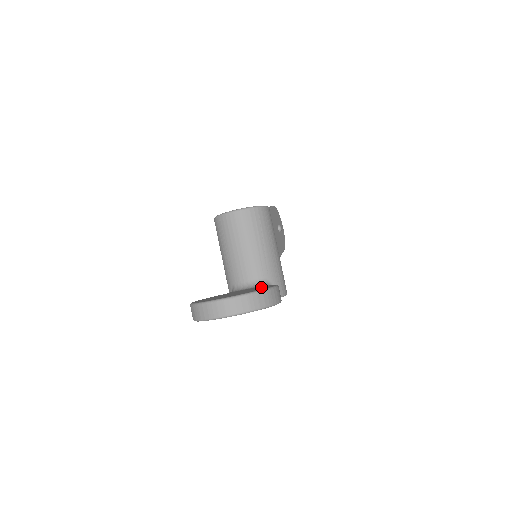
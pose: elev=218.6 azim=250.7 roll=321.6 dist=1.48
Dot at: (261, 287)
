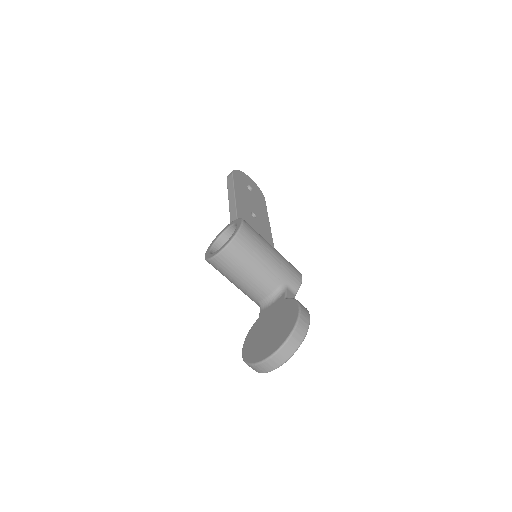
Dot at: (285, 308)
